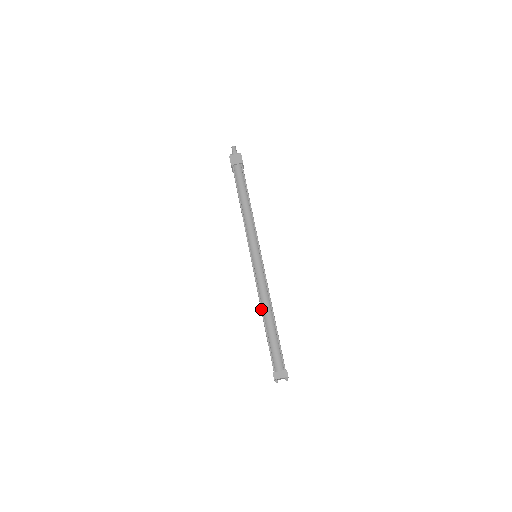
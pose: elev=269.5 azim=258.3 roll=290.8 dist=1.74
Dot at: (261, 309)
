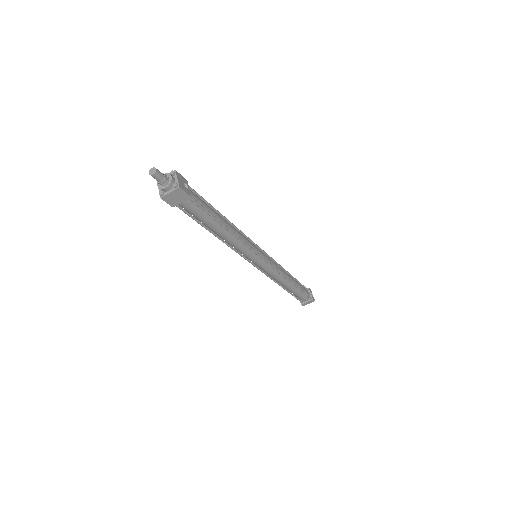
Dot at: occluded
